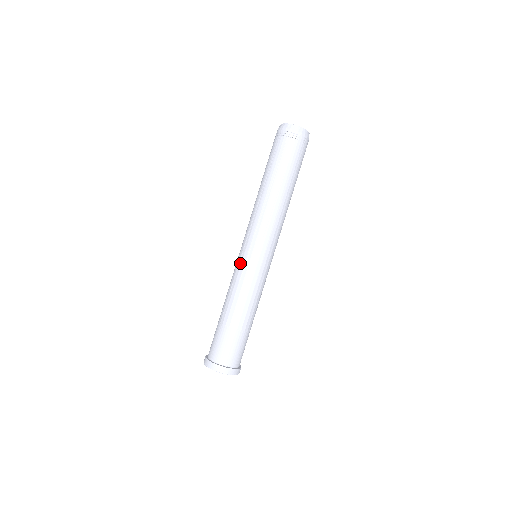
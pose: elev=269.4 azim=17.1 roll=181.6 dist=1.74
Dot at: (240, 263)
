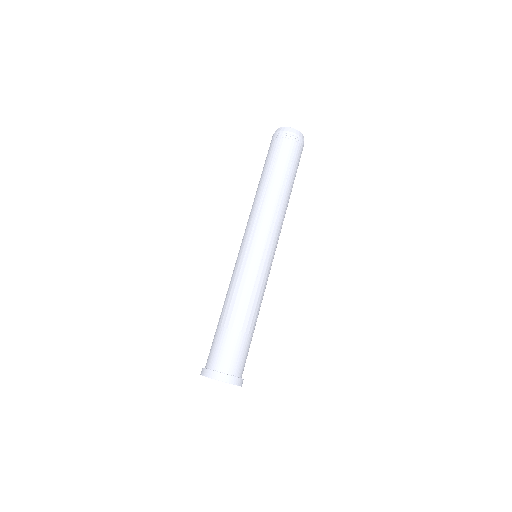
Dot at: (245, 261)
